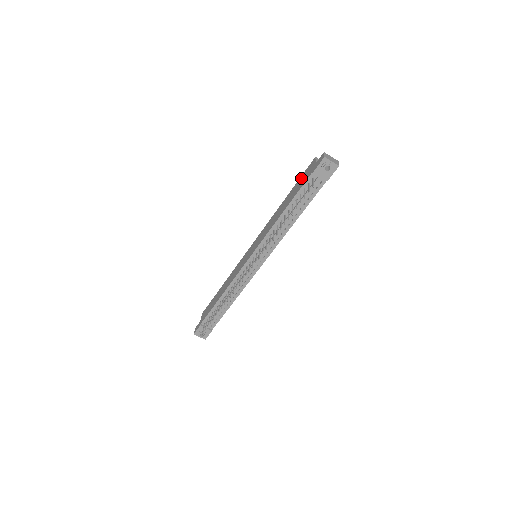
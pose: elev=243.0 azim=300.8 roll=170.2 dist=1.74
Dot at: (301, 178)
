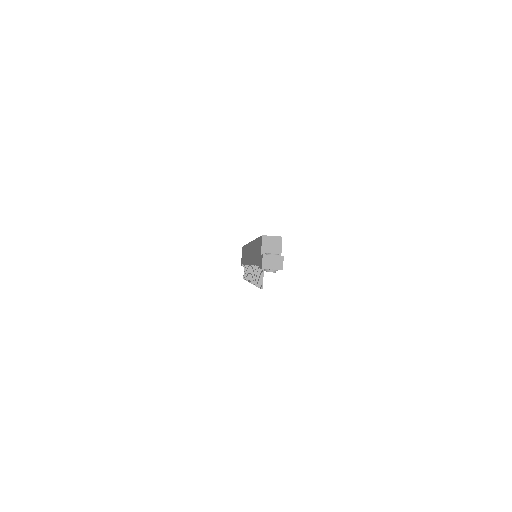
Dot at: (258, 243)
